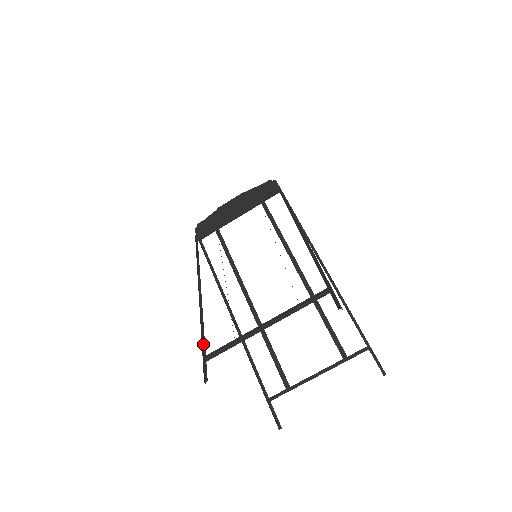
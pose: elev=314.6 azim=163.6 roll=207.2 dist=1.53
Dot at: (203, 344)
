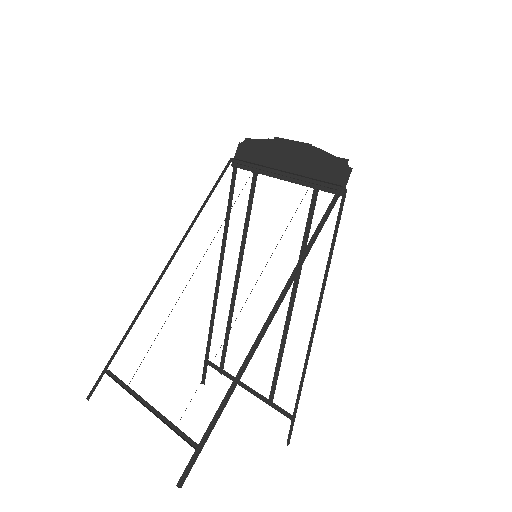
Dot at: (115, 353)
